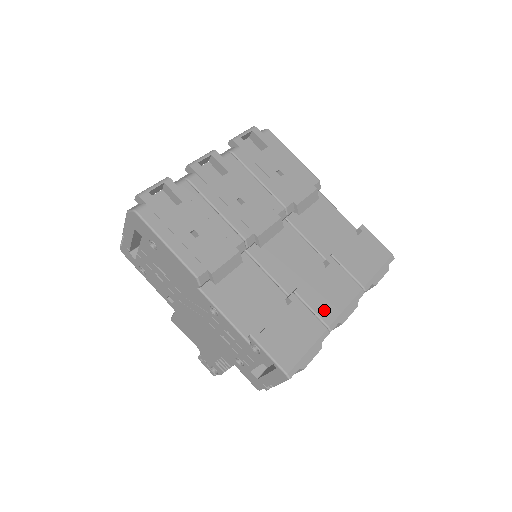
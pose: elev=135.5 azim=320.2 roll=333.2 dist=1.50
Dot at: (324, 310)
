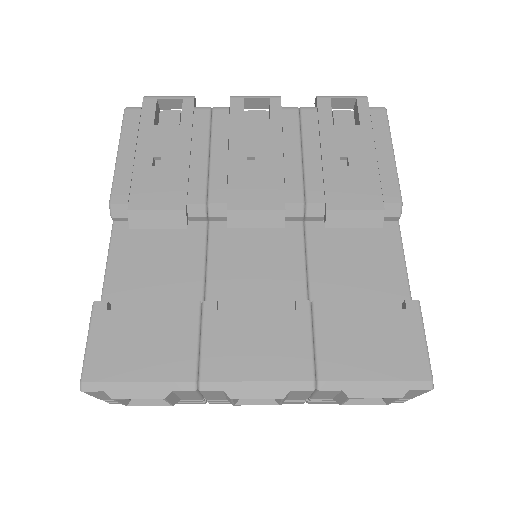
Dot at: (218, 356)
